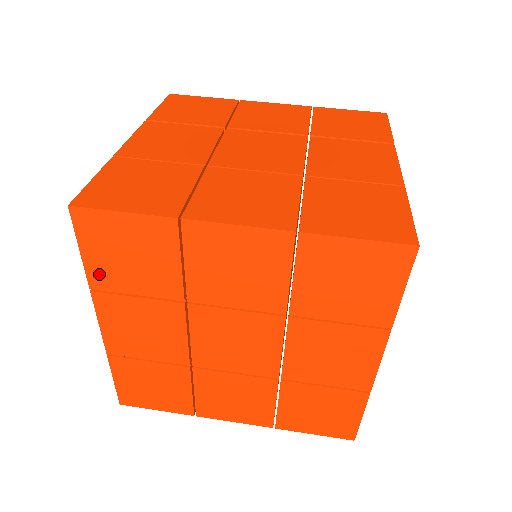
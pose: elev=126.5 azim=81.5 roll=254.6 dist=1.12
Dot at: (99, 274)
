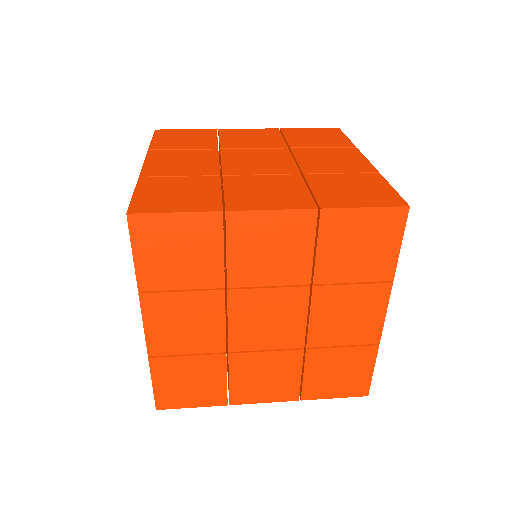
Dot at: (149, 275)
